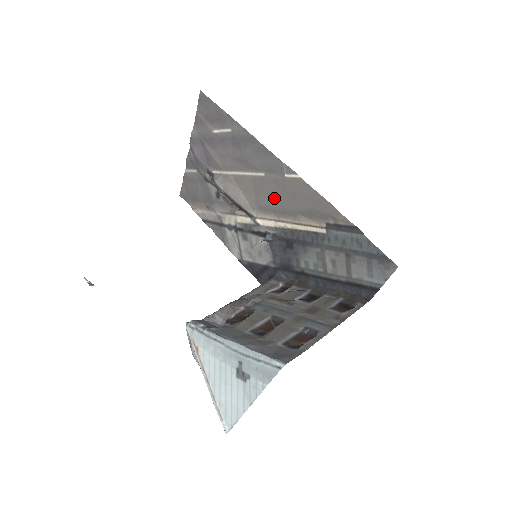
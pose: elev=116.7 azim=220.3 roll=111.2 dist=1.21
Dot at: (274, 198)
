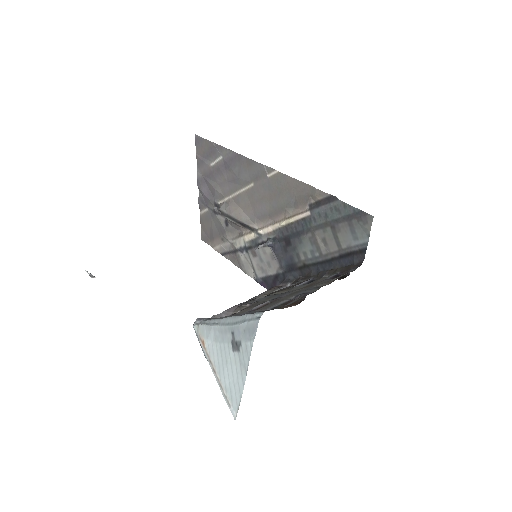
Dot at: (266, 203)
